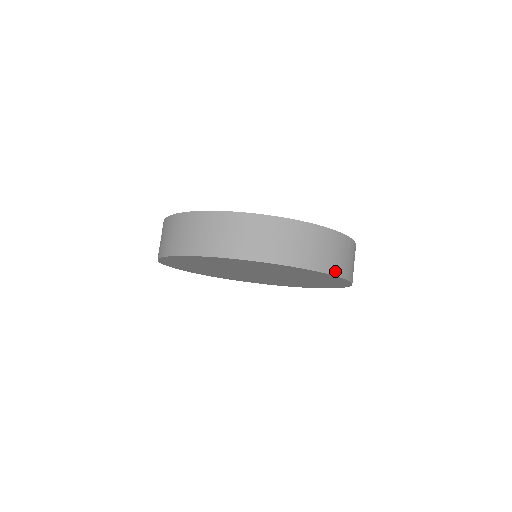
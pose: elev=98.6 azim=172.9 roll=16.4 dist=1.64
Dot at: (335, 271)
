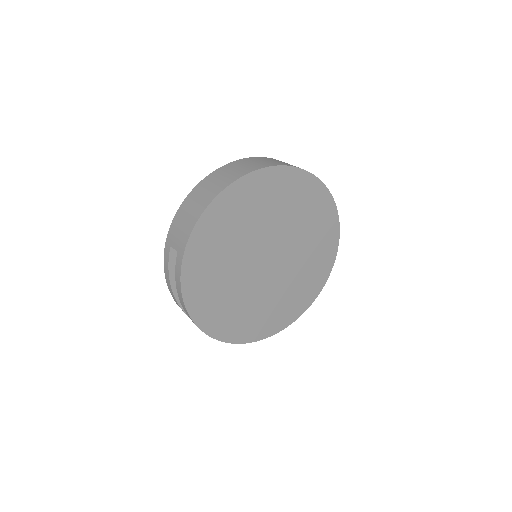
Dot at: occluded
